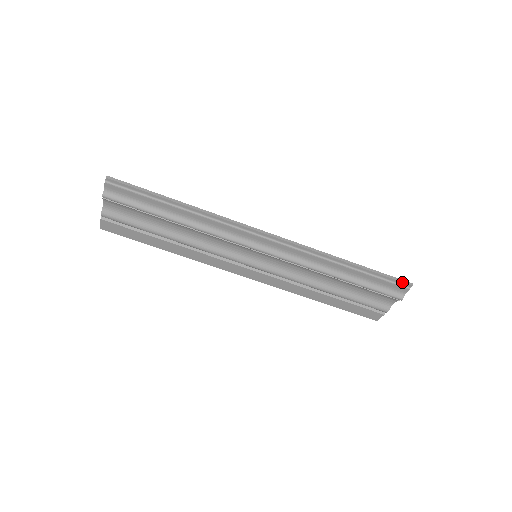
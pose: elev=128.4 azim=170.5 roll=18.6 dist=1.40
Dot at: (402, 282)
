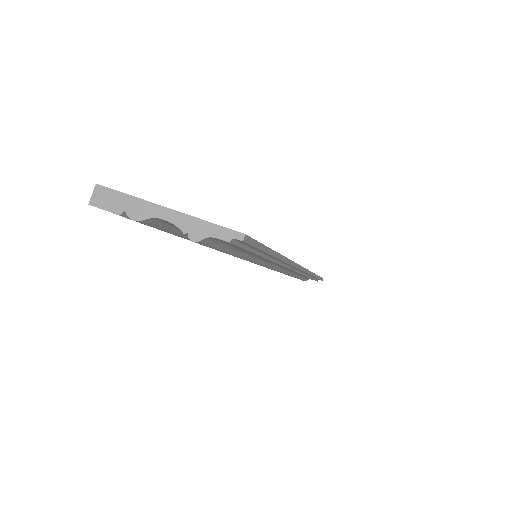
Dot at: (321, 280)
